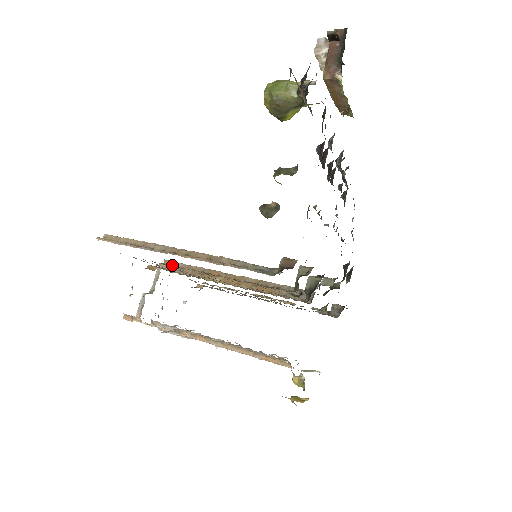
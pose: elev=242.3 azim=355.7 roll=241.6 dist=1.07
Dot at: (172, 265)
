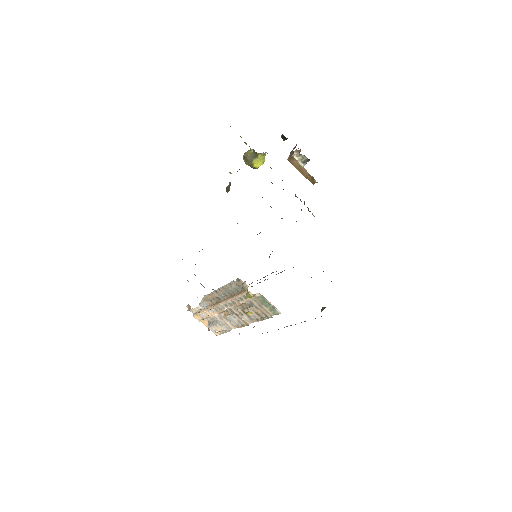
Dot at: occluded
